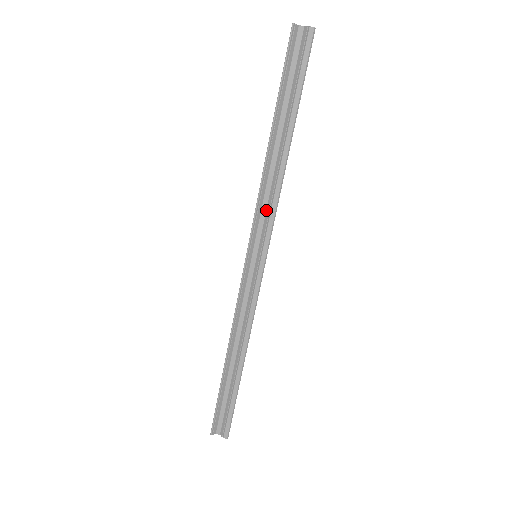
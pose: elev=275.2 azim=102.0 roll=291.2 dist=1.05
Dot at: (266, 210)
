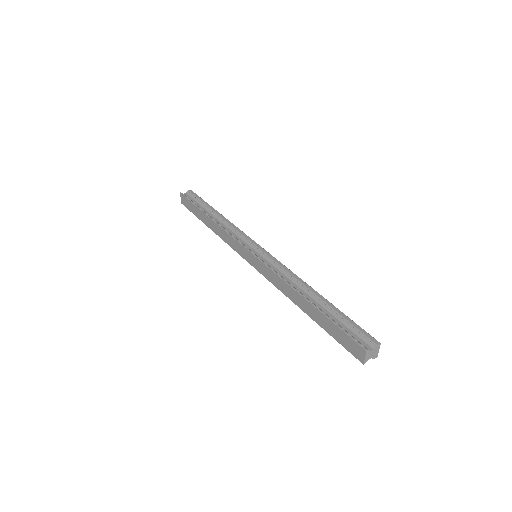
Dot at: (237, 236)
